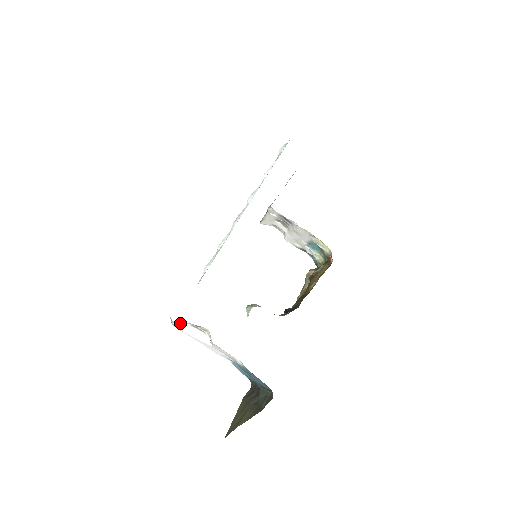
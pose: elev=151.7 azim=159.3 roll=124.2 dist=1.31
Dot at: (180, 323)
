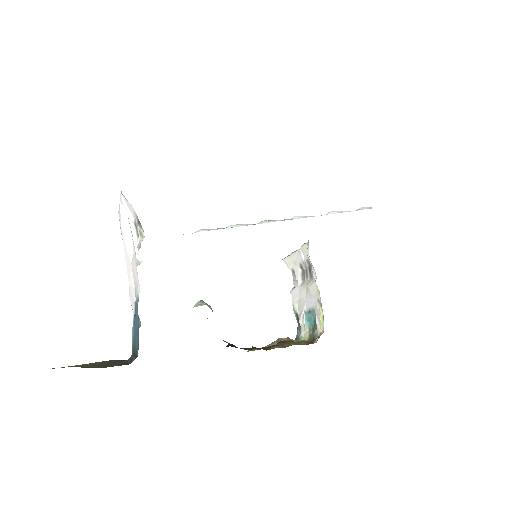
Dot at: (127, 208)
